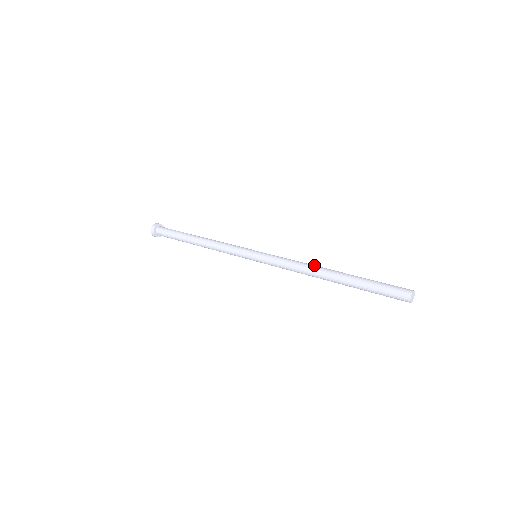
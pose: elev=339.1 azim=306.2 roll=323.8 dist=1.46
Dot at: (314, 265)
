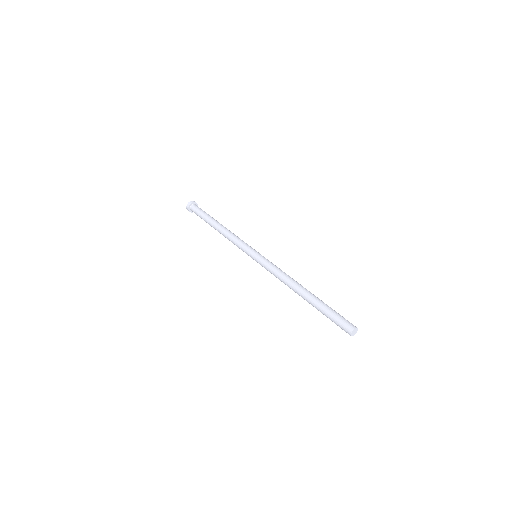
Dot at: (296, 281)
